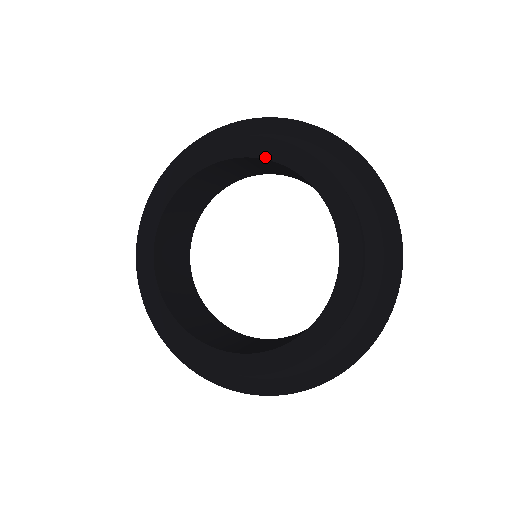
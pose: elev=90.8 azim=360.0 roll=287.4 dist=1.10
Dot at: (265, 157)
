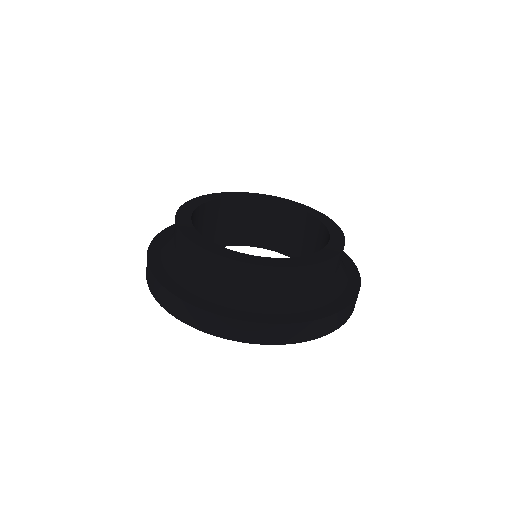
Dot at: (265, 198)
